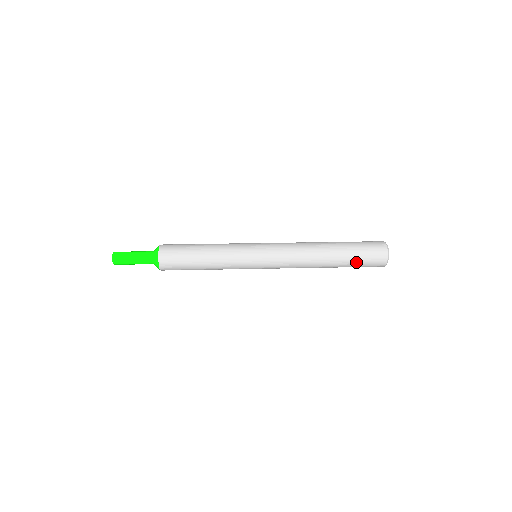
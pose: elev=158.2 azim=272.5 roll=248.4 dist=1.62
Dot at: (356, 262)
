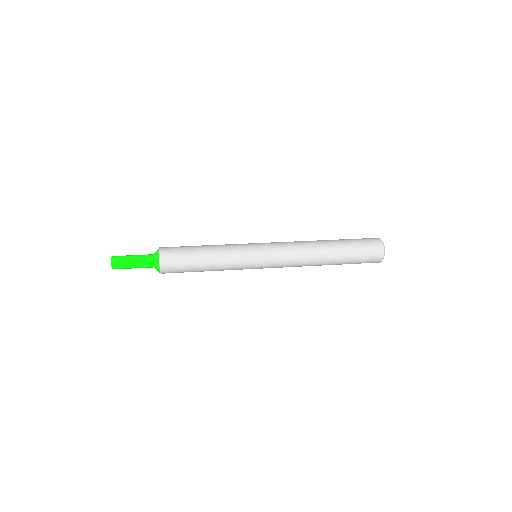
Dot at: (354, 260)
